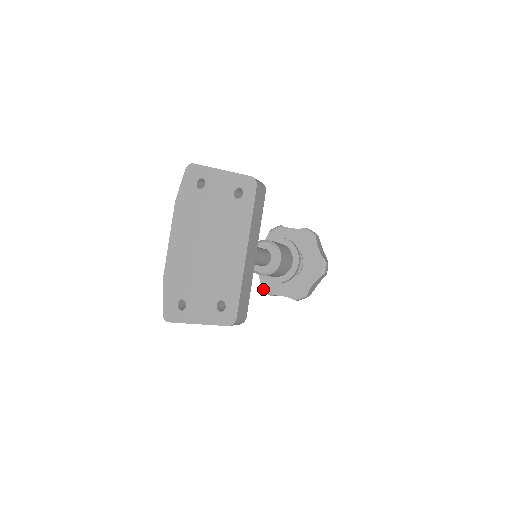
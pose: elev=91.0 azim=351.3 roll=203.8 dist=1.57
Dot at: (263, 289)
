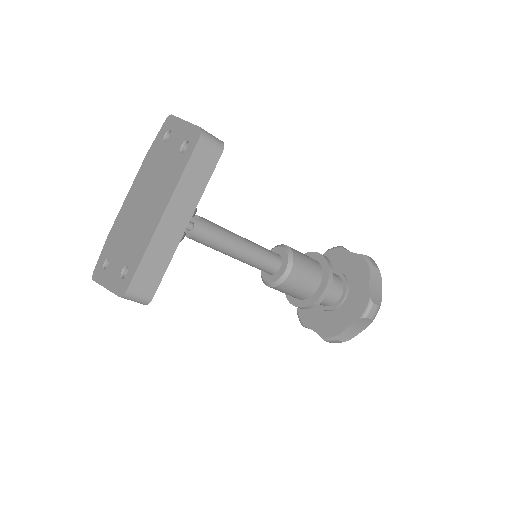
Dot at: (298, 316)
